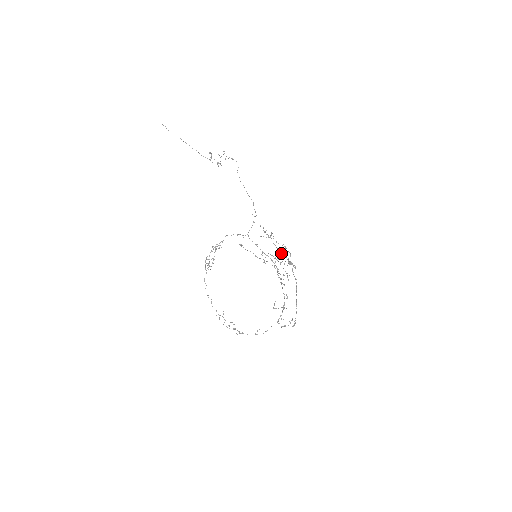
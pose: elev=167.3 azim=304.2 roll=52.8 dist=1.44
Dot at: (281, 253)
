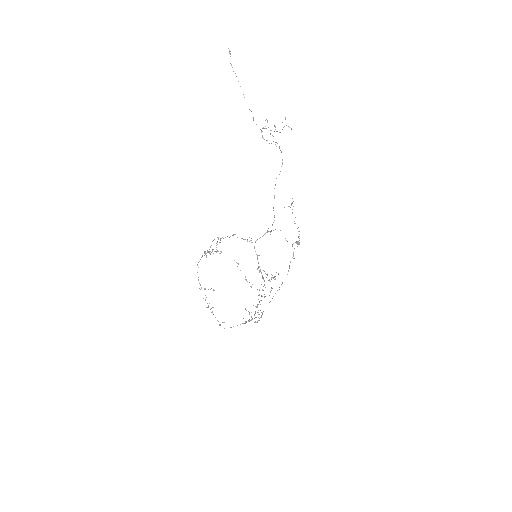
Dot at: occluded
